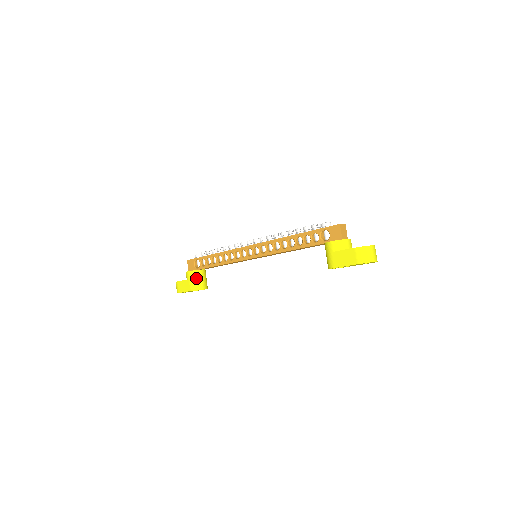
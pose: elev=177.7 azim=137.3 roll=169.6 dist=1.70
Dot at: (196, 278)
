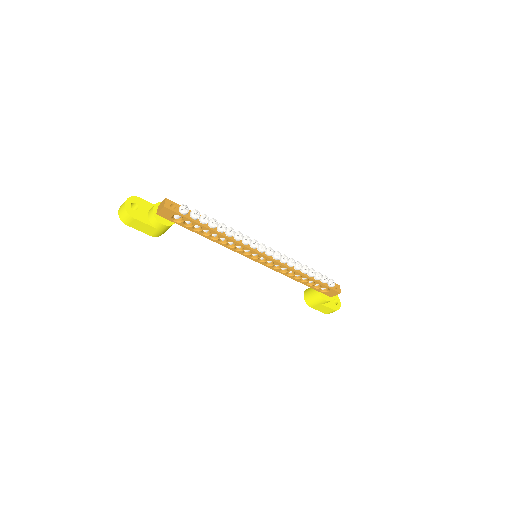
Dot at: occluded
